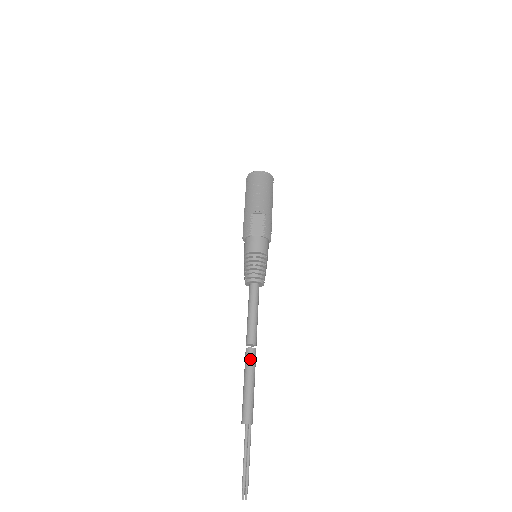
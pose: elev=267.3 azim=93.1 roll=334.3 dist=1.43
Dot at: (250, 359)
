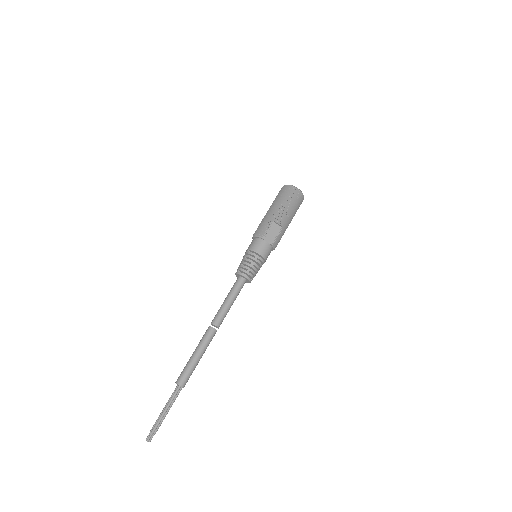
Dot at: (209, 337)
